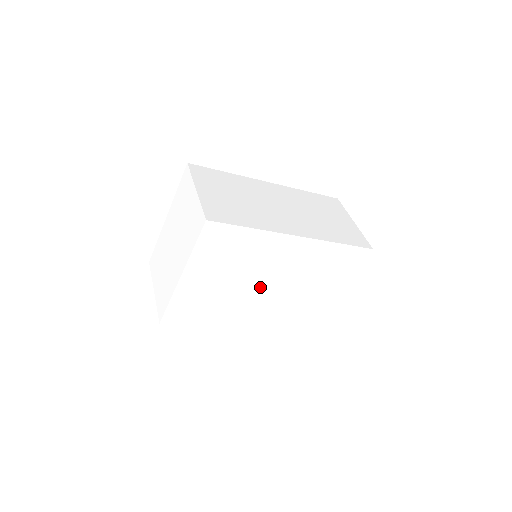
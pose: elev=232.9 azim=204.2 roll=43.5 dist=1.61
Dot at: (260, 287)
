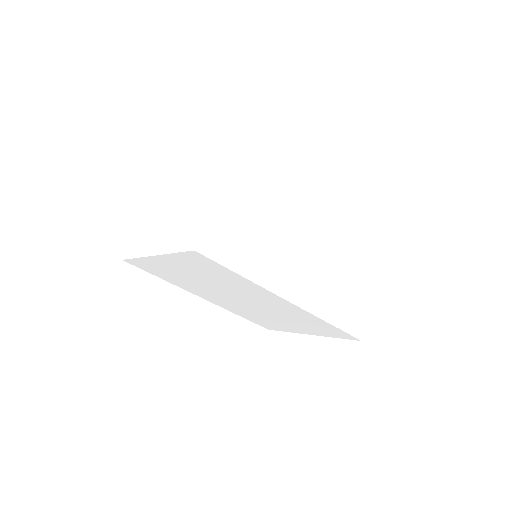
Dot at: (232, 296)
